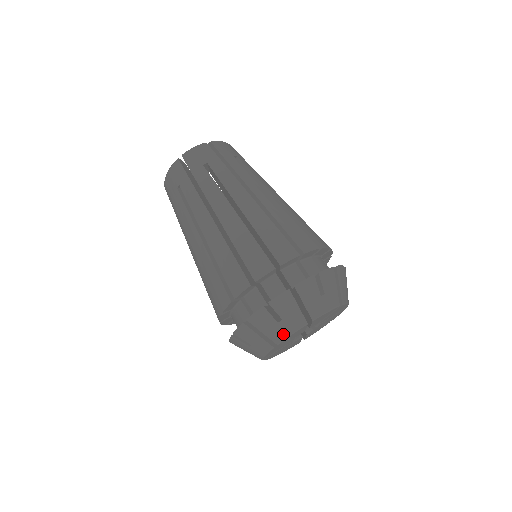
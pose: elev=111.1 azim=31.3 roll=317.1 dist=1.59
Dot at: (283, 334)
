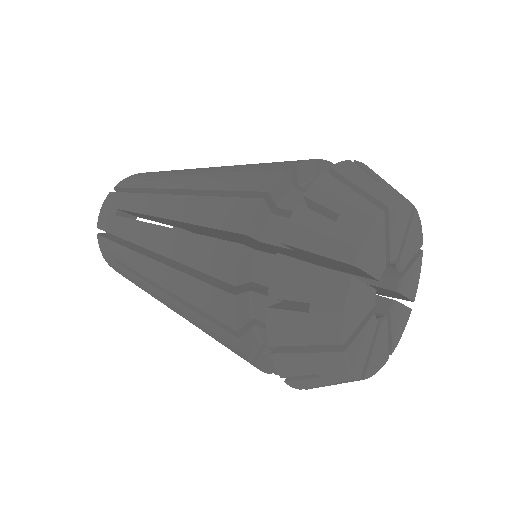
Dot at: (354, 239)
